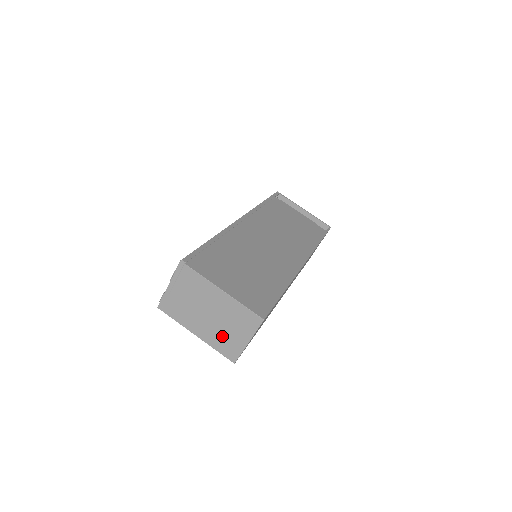
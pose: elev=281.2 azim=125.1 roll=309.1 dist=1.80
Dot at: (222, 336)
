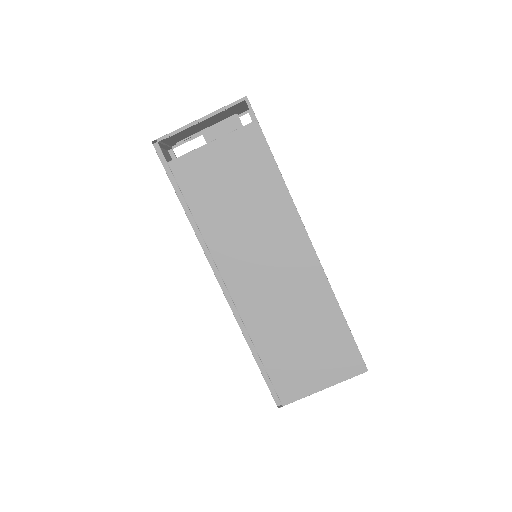
Dot at: occluded
